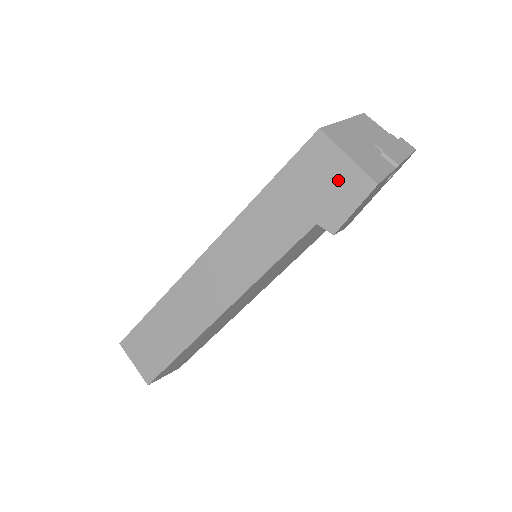
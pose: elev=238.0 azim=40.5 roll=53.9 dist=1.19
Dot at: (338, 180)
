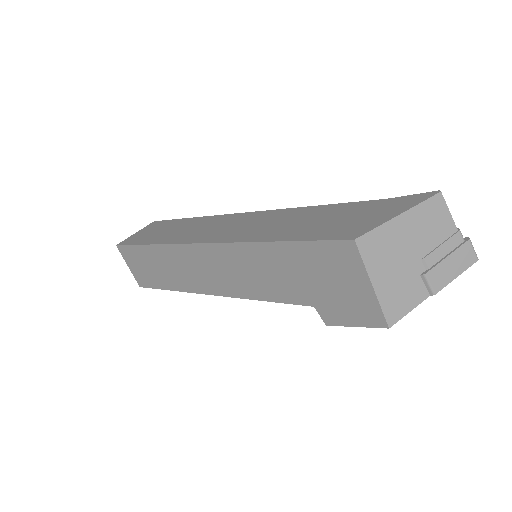
Dot at: (351, 295)
